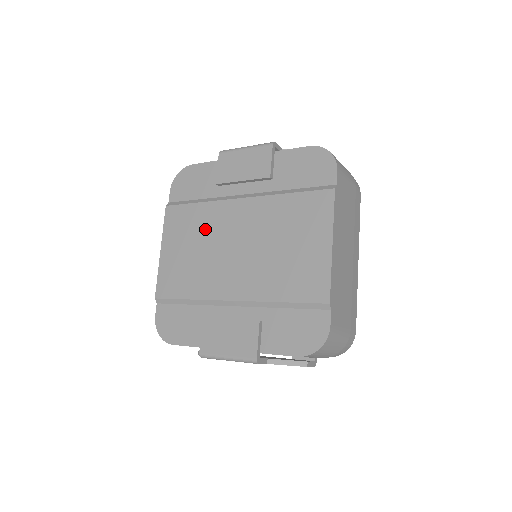
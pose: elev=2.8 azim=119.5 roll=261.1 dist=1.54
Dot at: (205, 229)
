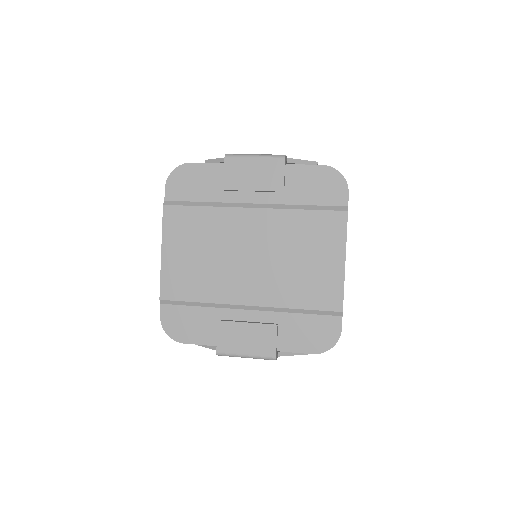
Dot at: (213, 235)
